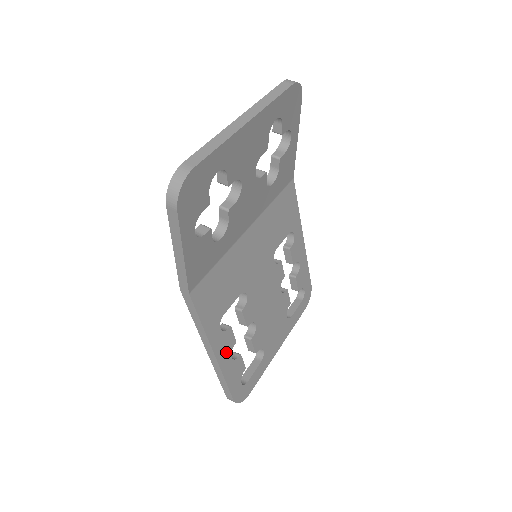
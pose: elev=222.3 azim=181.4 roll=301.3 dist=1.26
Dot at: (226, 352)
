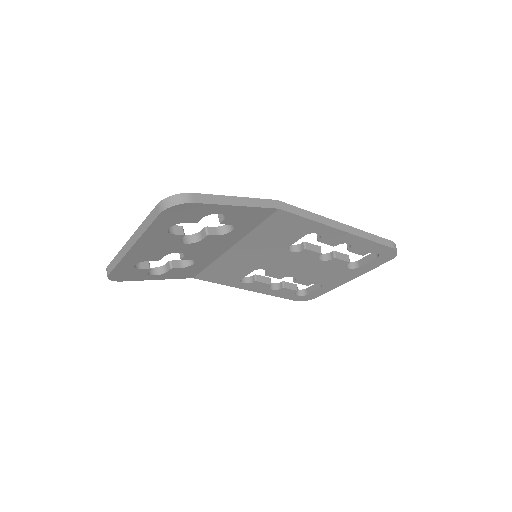
Dot at: (262, 288)
